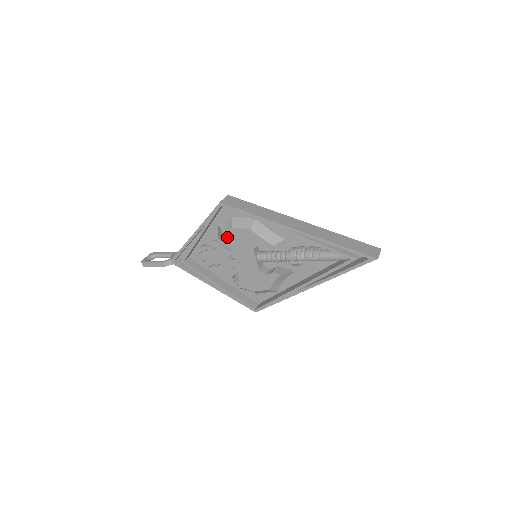
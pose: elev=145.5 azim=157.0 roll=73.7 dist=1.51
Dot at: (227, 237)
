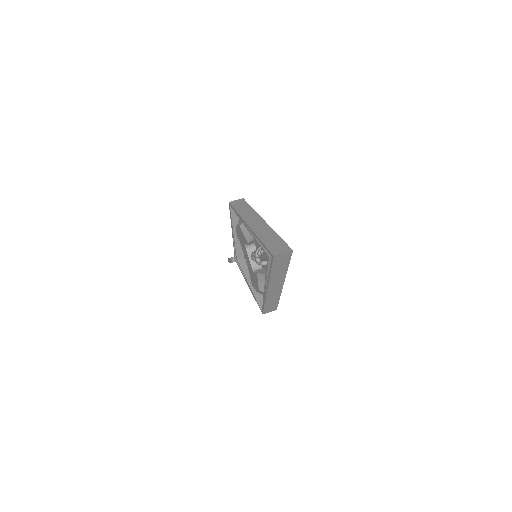
Dot at: (238, 235)
